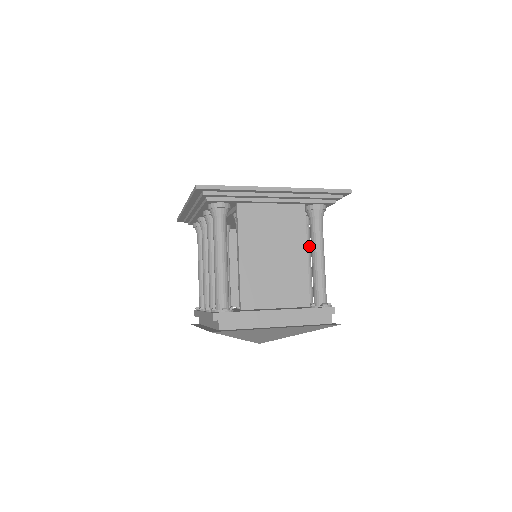
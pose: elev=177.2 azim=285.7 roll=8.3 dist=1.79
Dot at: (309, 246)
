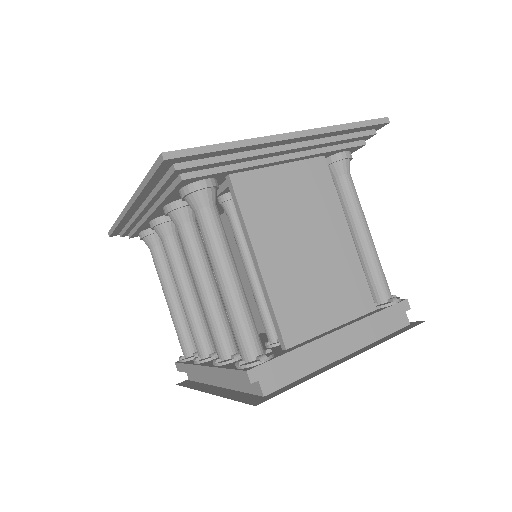
Dot at: occluded
